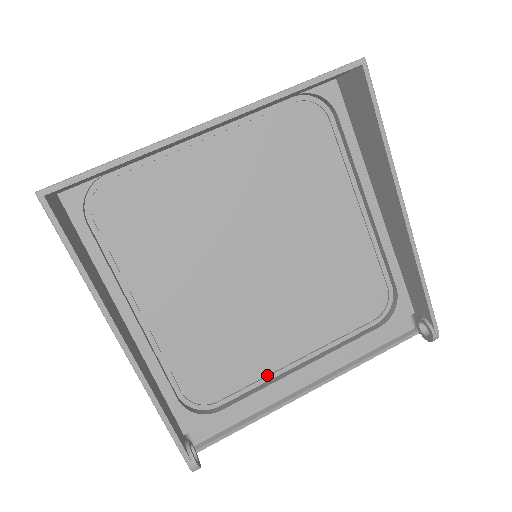
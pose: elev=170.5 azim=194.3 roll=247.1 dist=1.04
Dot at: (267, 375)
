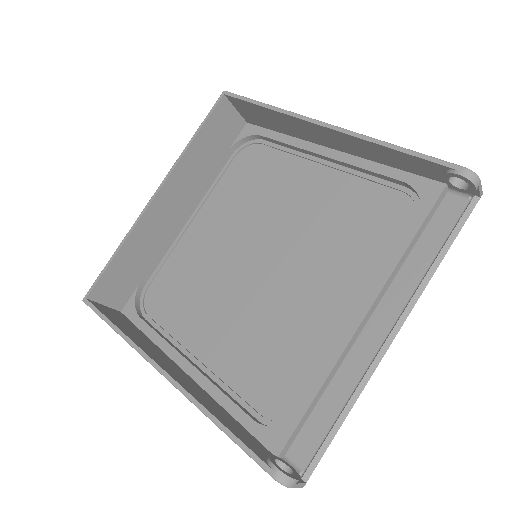
Dot at: (336, 351)
